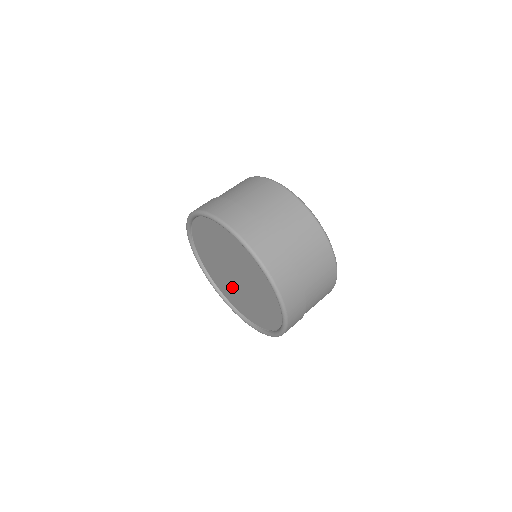
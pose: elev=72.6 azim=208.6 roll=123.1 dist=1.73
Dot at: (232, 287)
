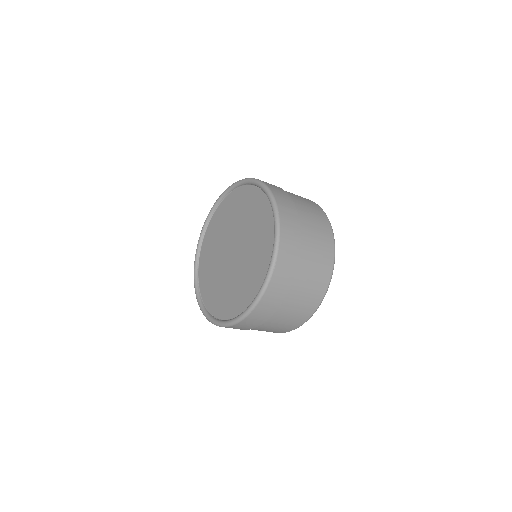
Dot at: (217, 260)
